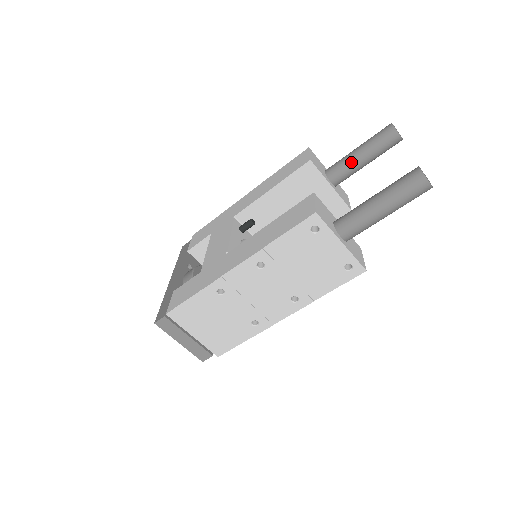
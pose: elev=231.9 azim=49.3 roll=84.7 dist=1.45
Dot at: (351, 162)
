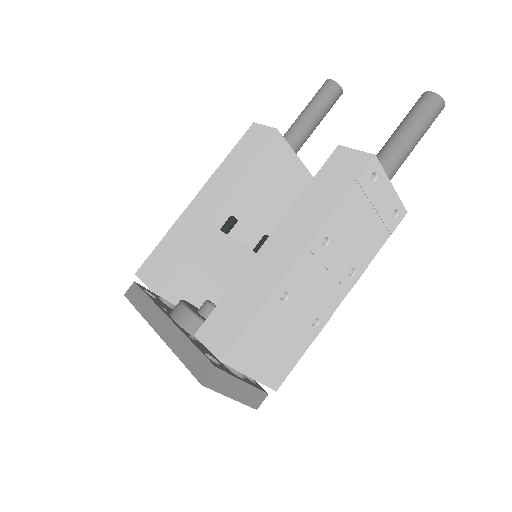
Dot at: (306, 126)
